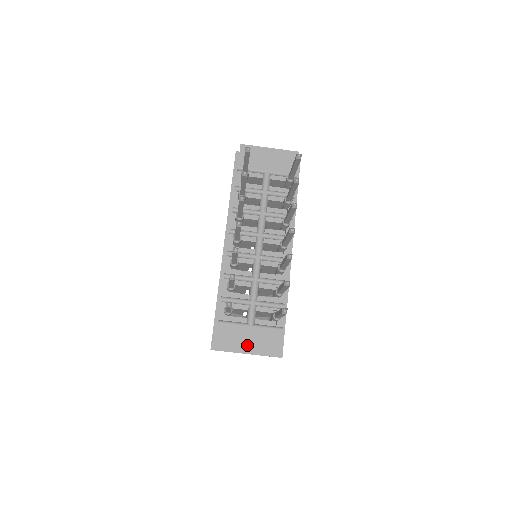
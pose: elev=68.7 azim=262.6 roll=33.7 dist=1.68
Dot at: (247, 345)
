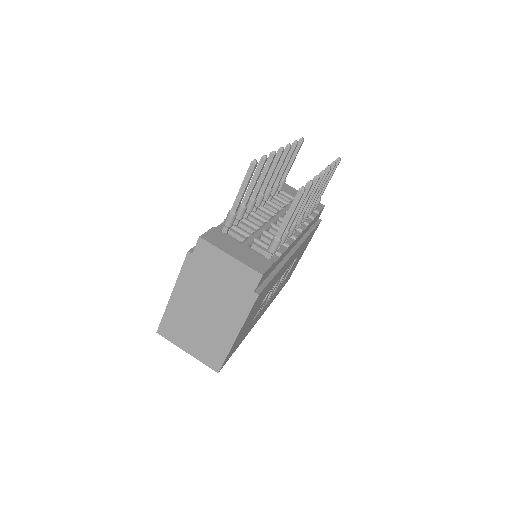
Dot at: (233, 251)
